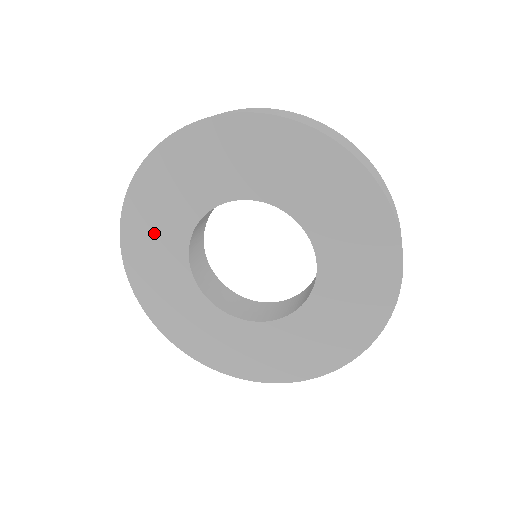
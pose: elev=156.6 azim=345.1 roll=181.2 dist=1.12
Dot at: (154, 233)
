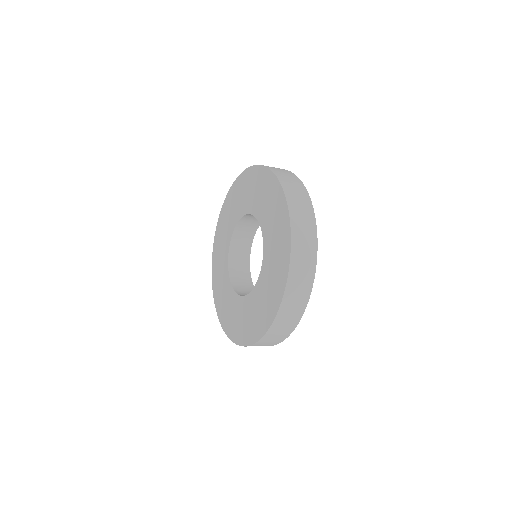
Dot at: (221, 247)
